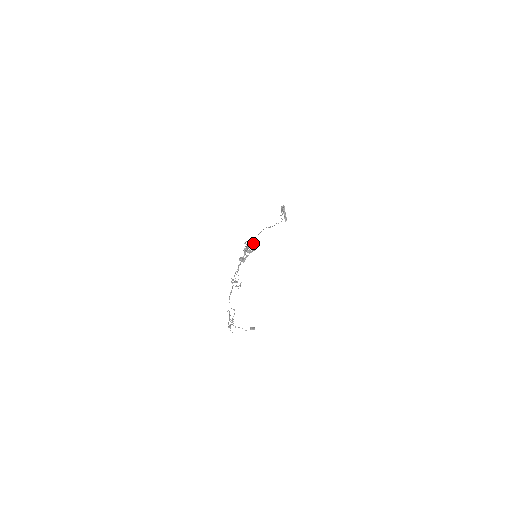
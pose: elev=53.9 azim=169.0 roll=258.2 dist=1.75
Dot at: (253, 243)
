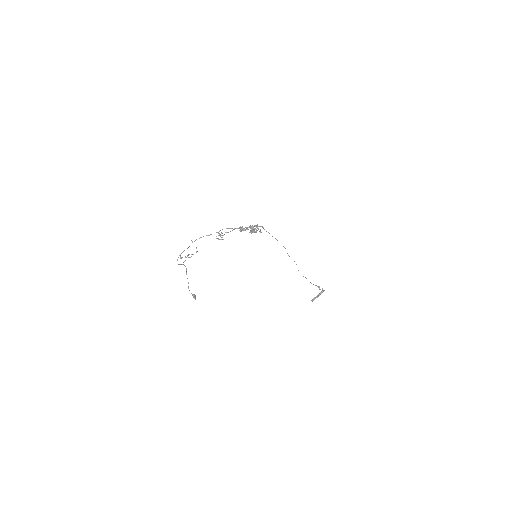
Dot at: (261, 232)
